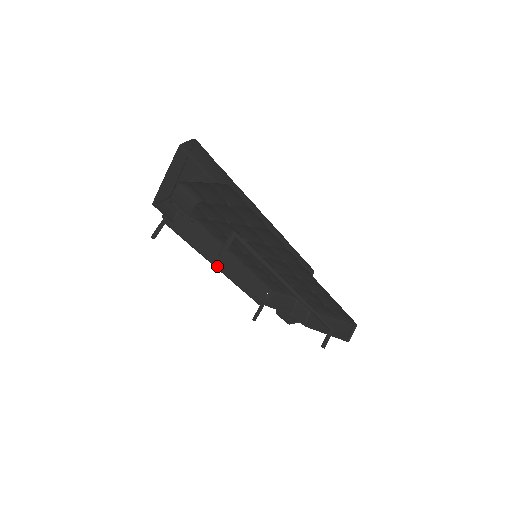
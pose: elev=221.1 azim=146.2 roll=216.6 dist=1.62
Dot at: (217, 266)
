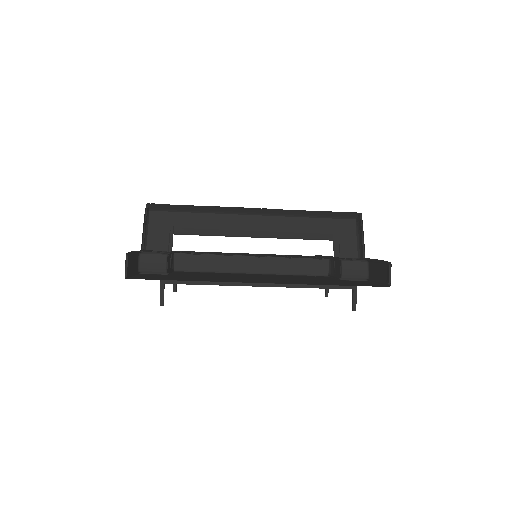
Dot at: occluded
